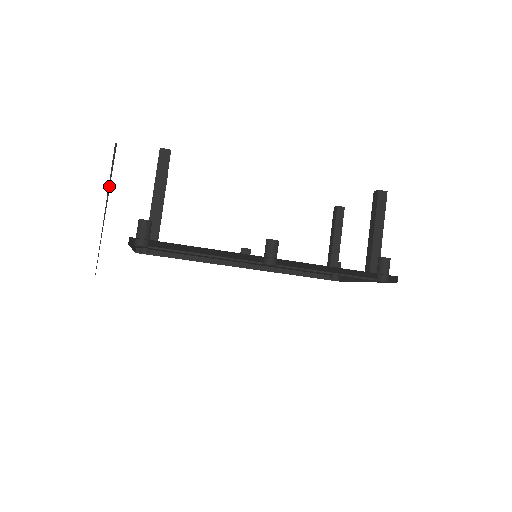
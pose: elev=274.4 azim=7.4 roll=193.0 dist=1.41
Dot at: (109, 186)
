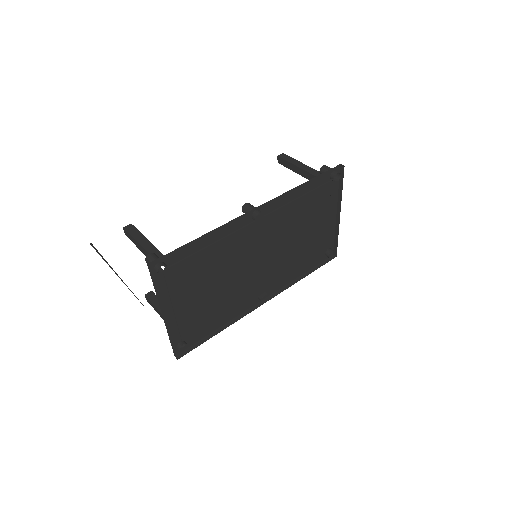
Dot at: (107, 262)
